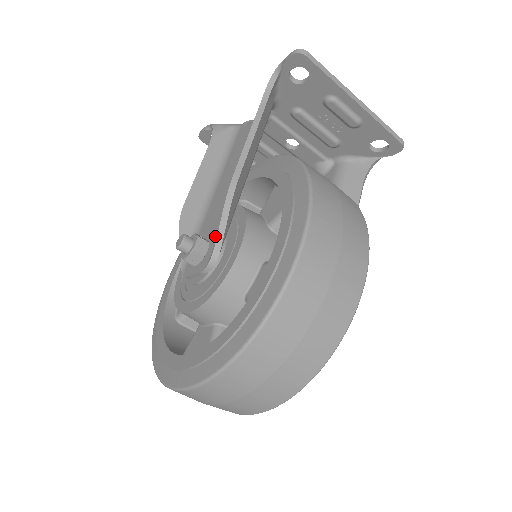
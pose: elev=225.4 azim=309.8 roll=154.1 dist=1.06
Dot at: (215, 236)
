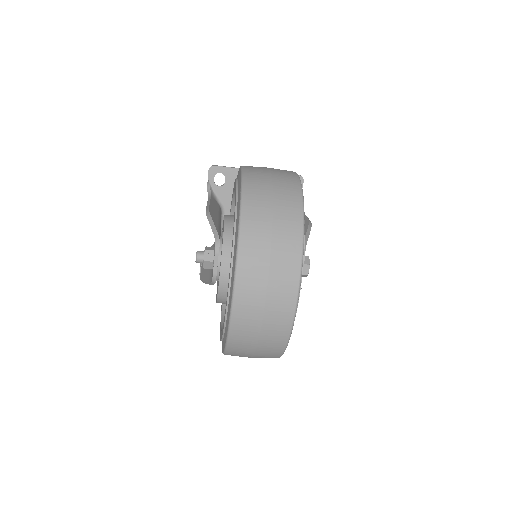
Dot at: occluded
